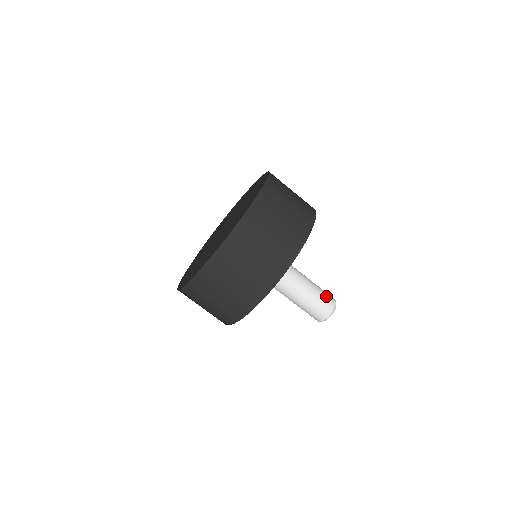
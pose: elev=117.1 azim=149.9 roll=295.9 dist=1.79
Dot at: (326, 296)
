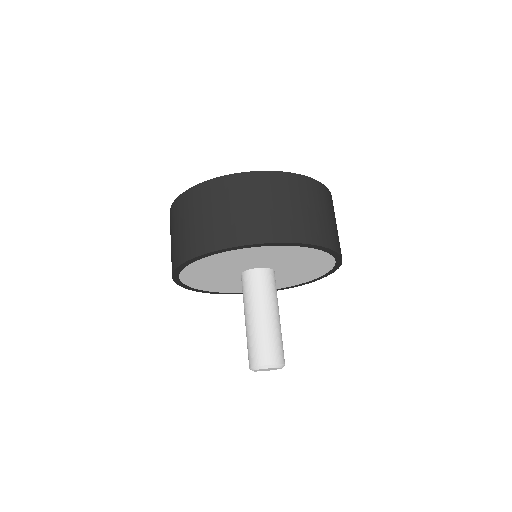
Dot at: (274, 347)
